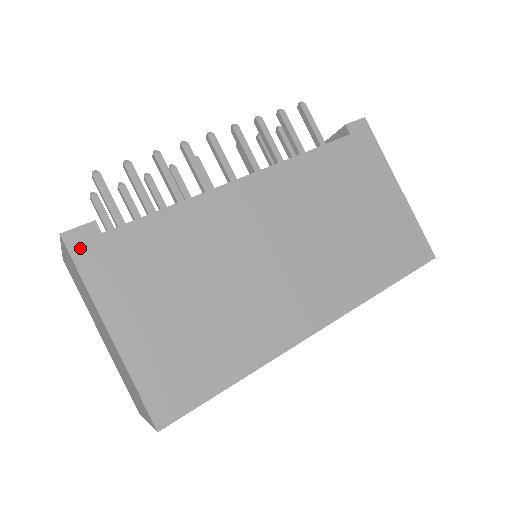
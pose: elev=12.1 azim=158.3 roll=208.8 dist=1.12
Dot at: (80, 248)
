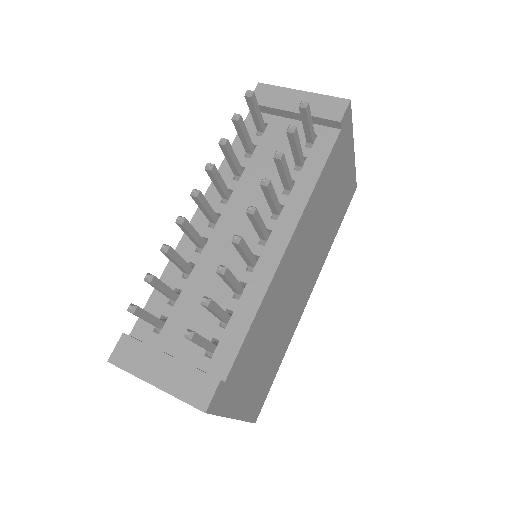
Dot at: (216, 404)
